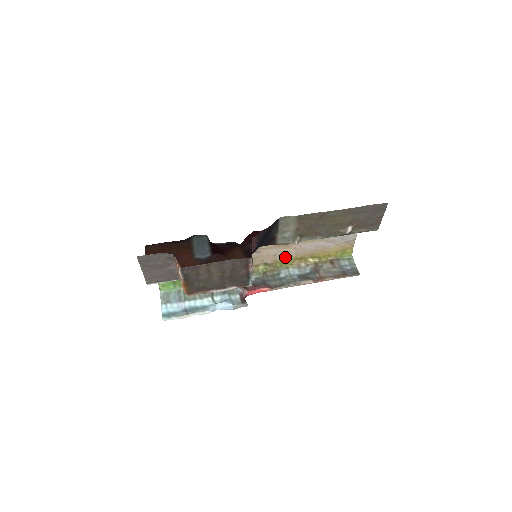
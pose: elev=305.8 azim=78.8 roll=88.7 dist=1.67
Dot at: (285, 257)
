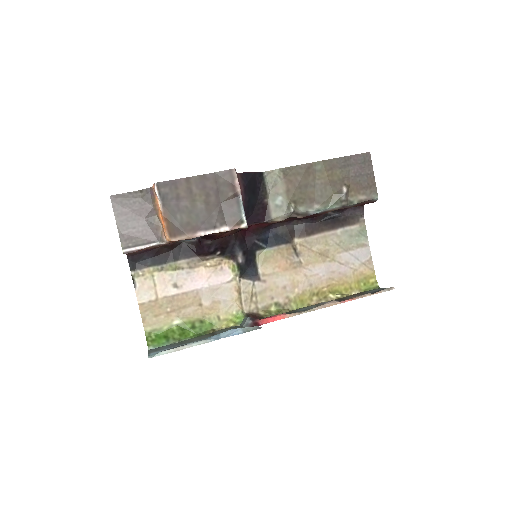
Dot at: (298, 292)
